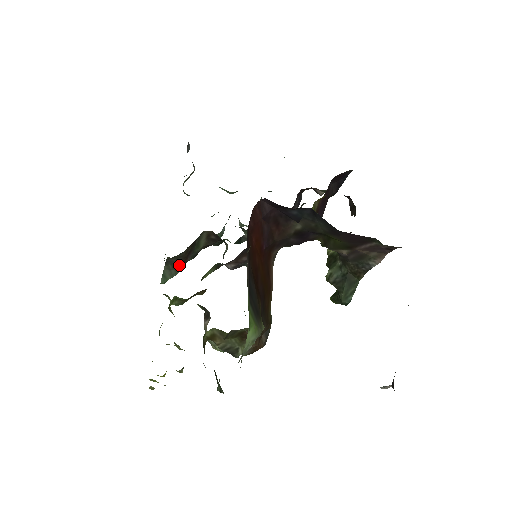
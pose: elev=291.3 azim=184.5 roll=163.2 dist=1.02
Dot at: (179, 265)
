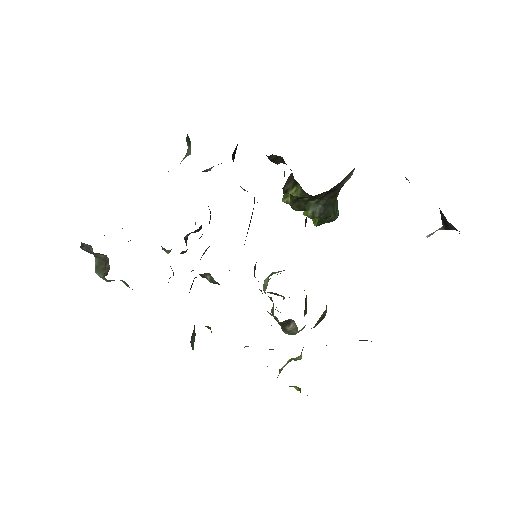
Dot at: (194, 325)
